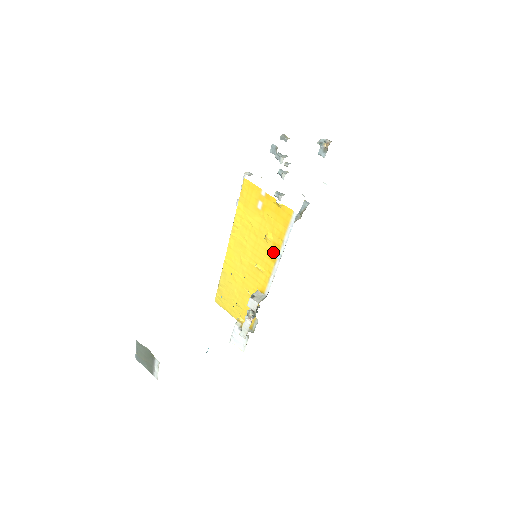
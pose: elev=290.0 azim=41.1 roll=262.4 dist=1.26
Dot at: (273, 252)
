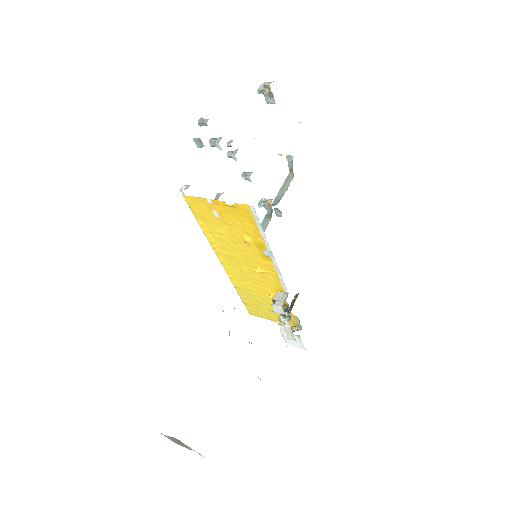
Dot at: (262, 252)
